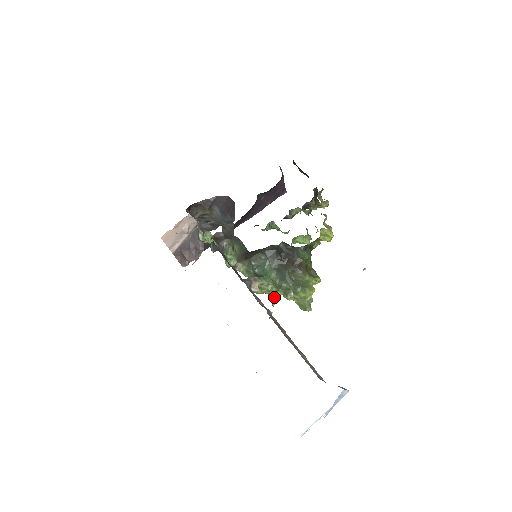
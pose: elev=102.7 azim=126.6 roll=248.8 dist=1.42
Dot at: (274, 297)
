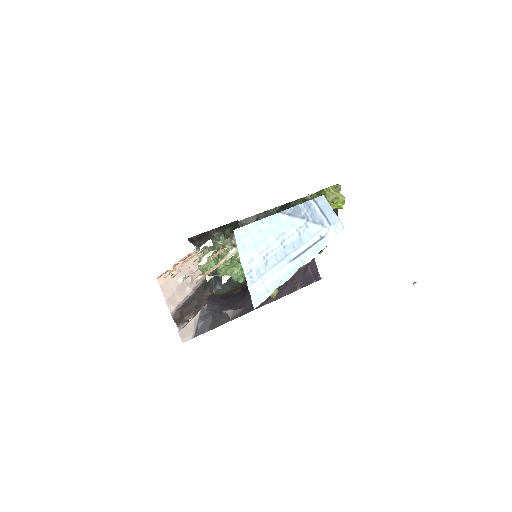
Dot at: occluded
